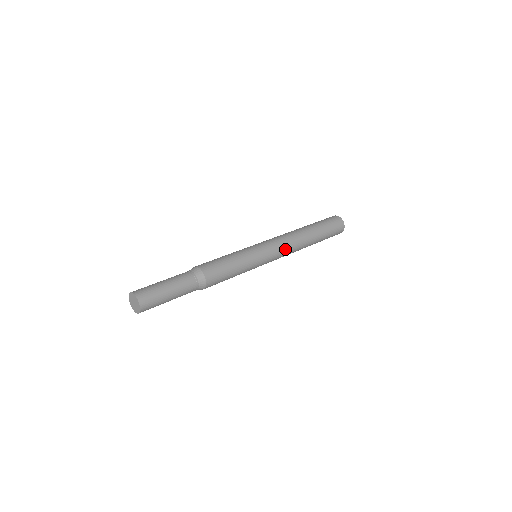
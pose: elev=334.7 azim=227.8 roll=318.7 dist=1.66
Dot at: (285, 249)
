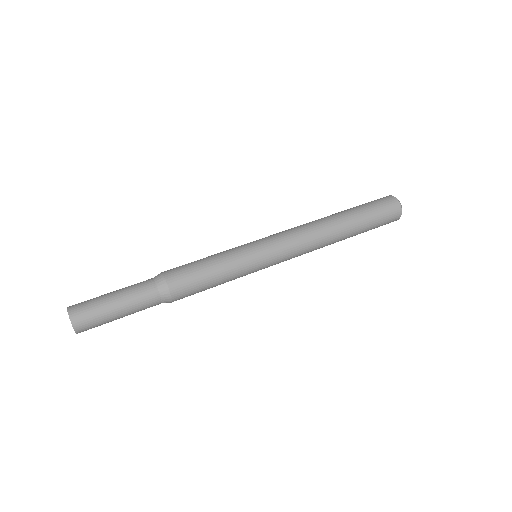
Dot at: (298, 244)
